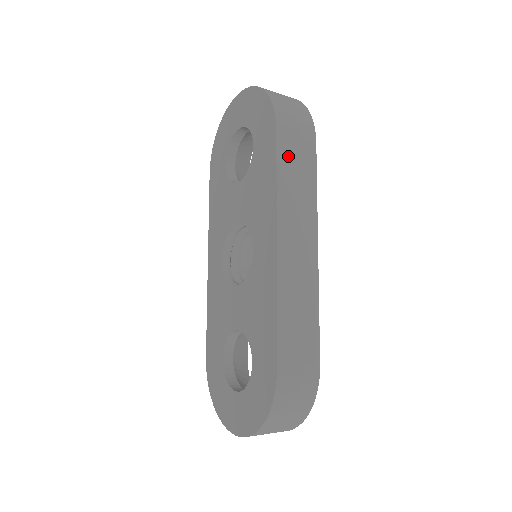
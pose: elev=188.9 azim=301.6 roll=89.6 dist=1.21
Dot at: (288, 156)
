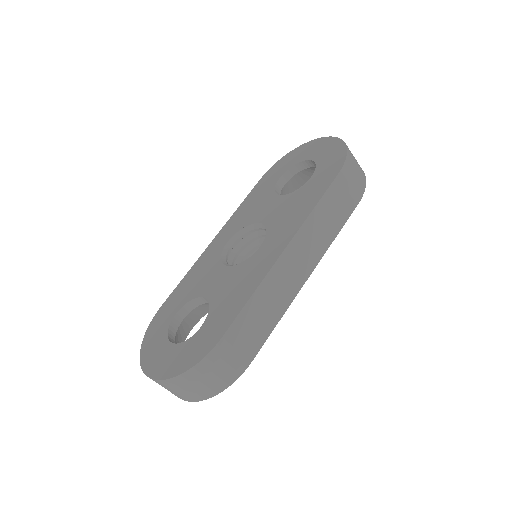
Dot at: (333, 199)
